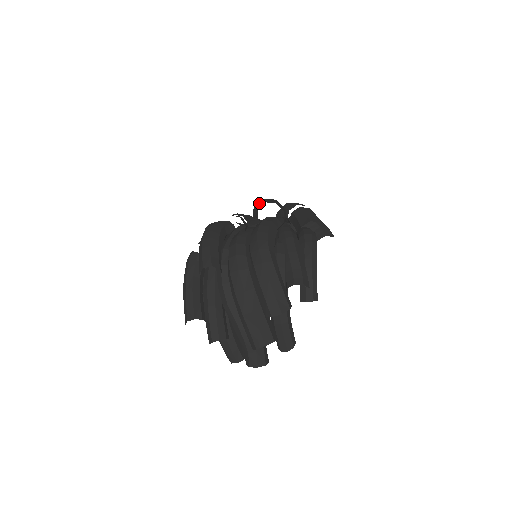
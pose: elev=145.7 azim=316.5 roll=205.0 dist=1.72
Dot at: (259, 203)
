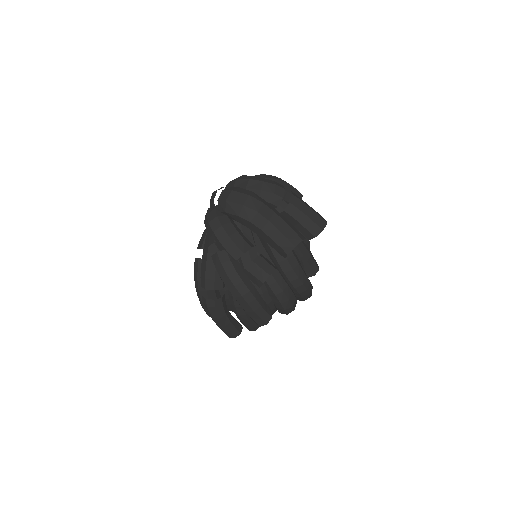
Dot at: (254, 220)
